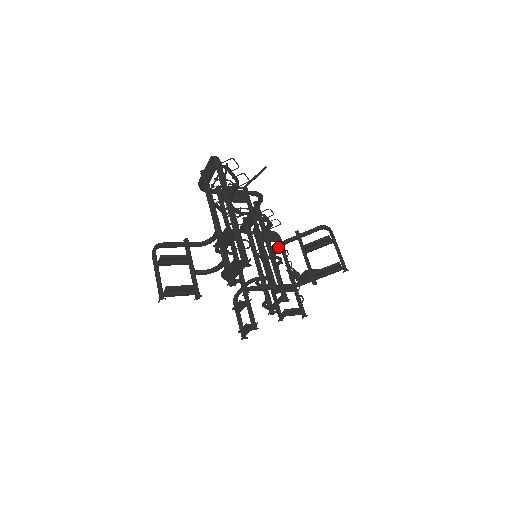
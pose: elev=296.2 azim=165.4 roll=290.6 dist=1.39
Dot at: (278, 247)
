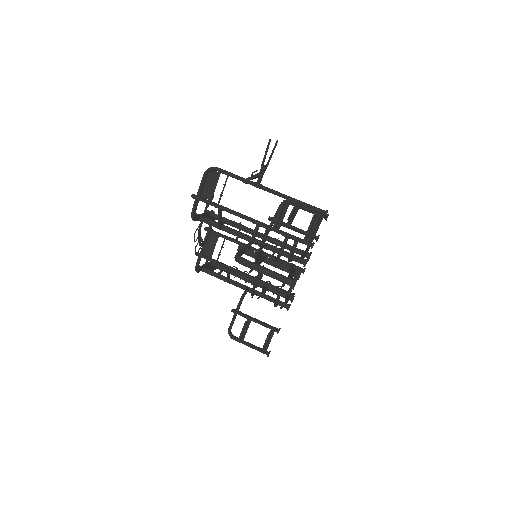
Dot at: occluded
